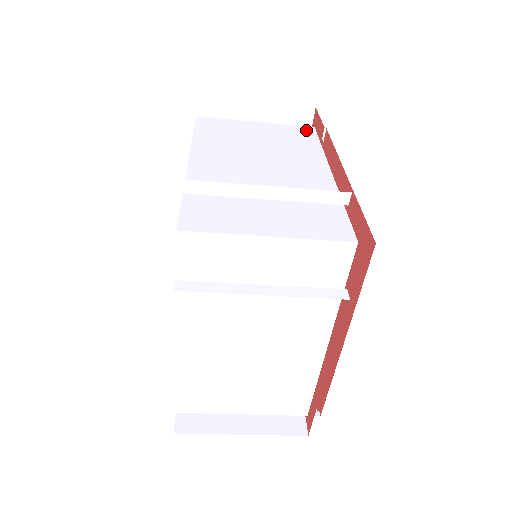
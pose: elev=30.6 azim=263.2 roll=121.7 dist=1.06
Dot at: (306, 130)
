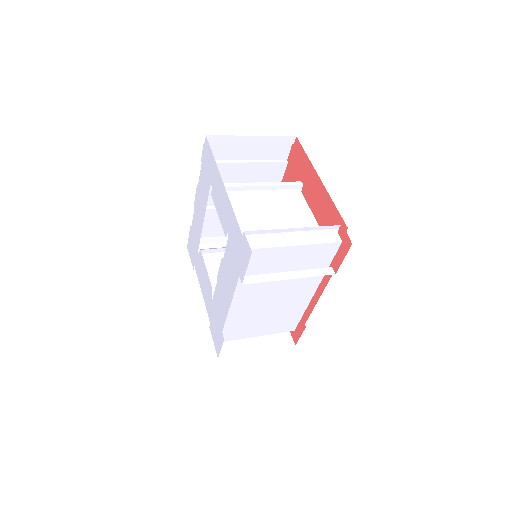
Dot at: (332, 249)
